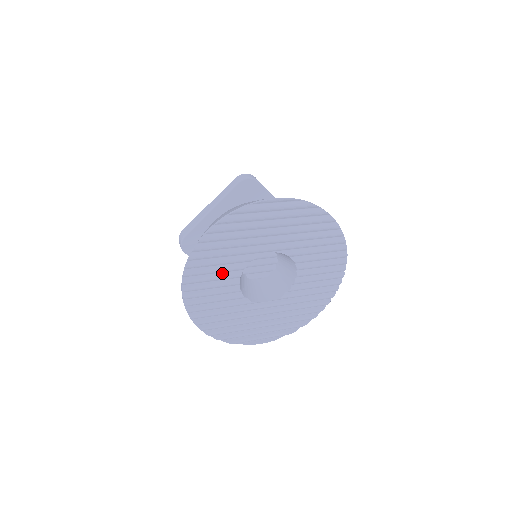
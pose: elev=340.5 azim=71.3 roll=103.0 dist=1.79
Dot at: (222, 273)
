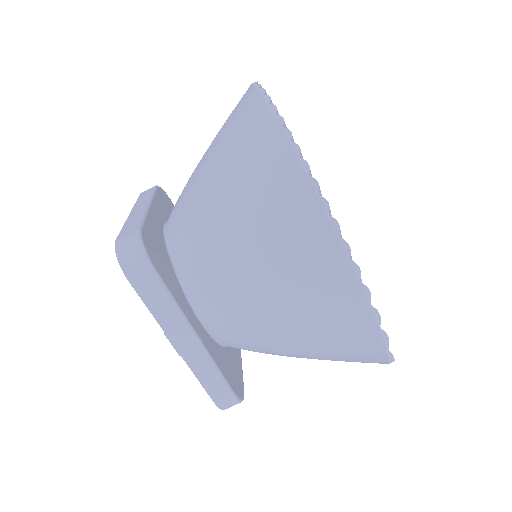
Dot at: occluded
